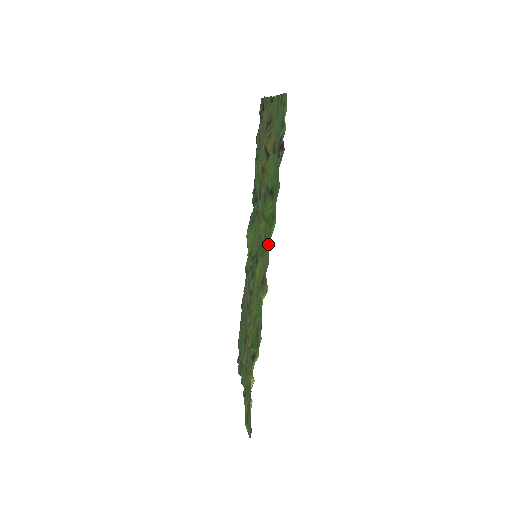
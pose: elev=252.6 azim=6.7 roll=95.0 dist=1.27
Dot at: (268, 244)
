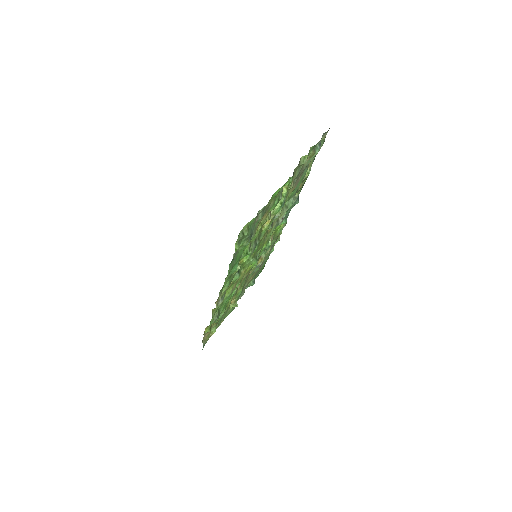
Dot at: (221, 290)
